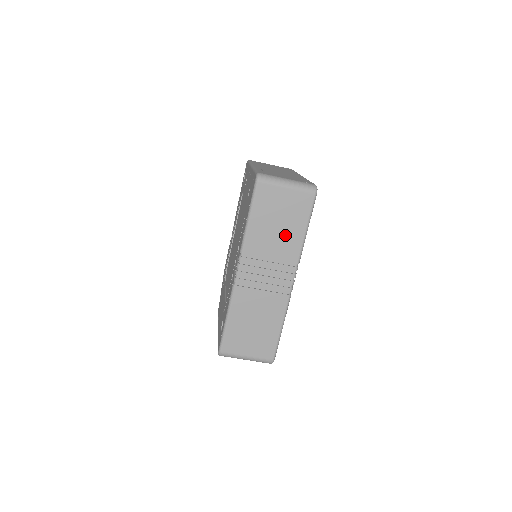
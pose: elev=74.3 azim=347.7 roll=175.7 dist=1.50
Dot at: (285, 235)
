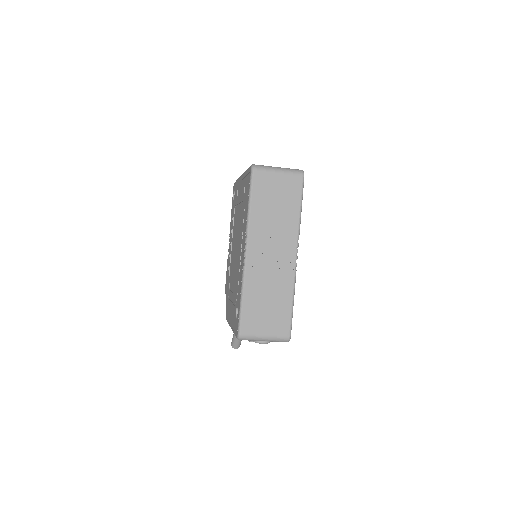
Dot at: (283, 215)
